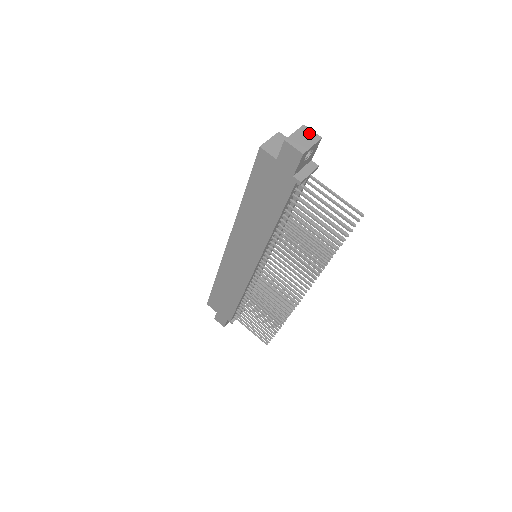
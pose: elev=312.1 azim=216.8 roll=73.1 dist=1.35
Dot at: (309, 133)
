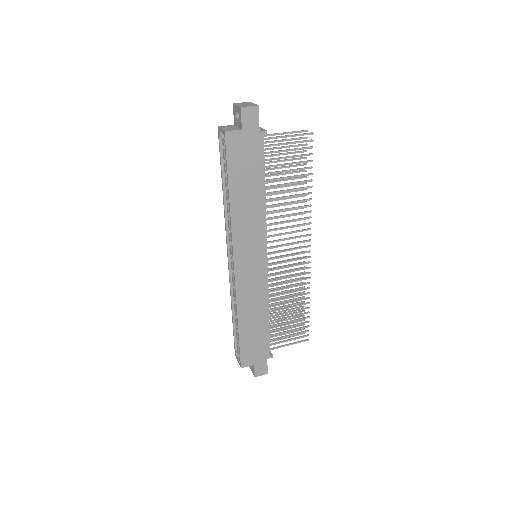
Dot at: (242, 103)
